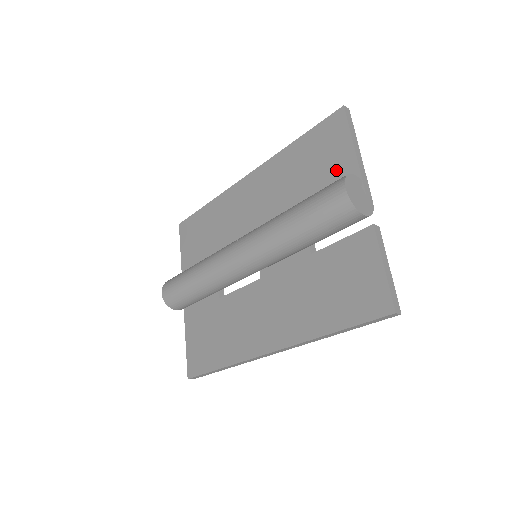
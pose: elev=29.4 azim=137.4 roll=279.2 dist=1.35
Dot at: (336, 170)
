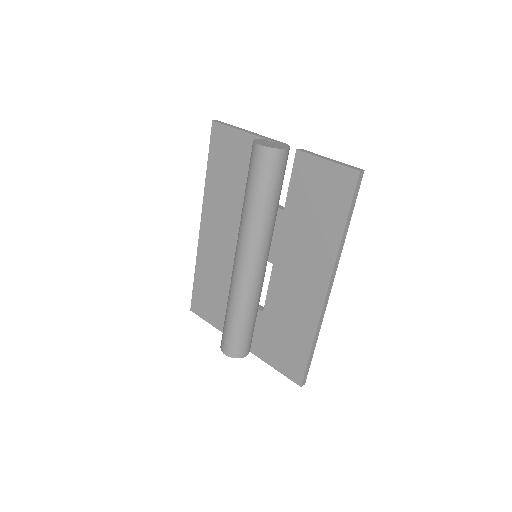
Dot at: (246, 153)
